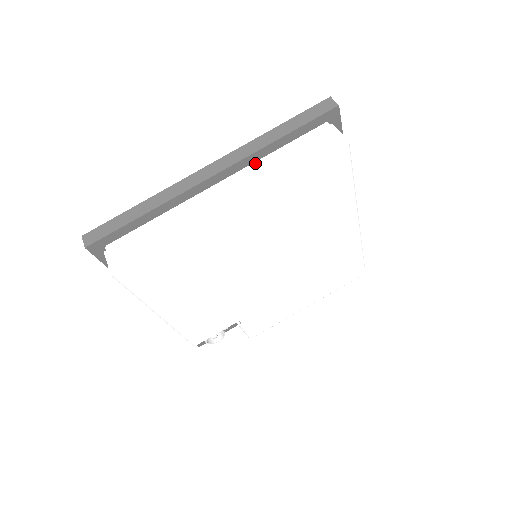
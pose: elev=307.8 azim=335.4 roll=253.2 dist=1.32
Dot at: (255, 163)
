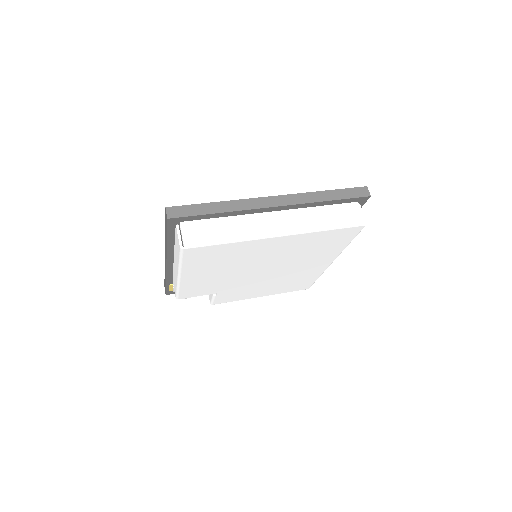
Dot at: (304, 209)
